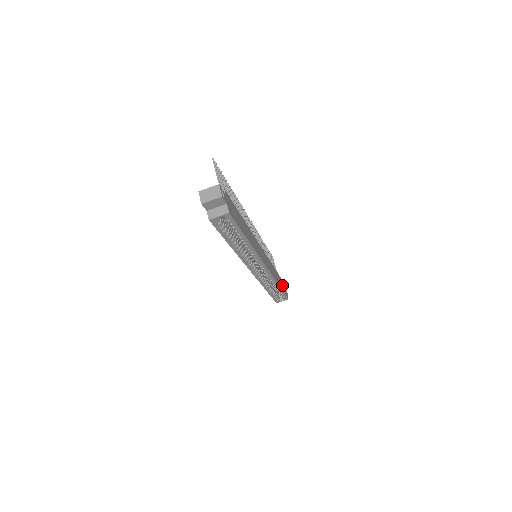
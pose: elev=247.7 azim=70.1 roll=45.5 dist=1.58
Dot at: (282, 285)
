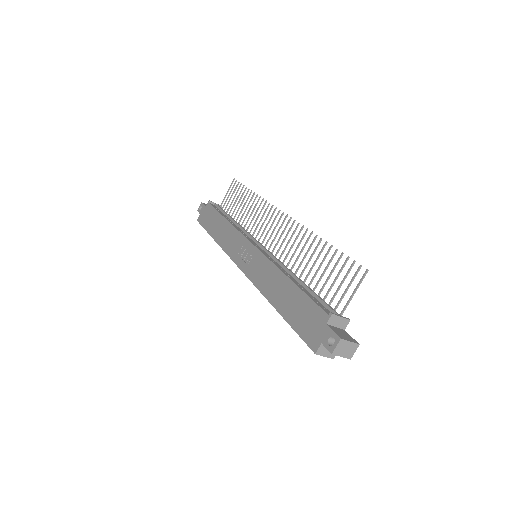
Dot at: occluded
